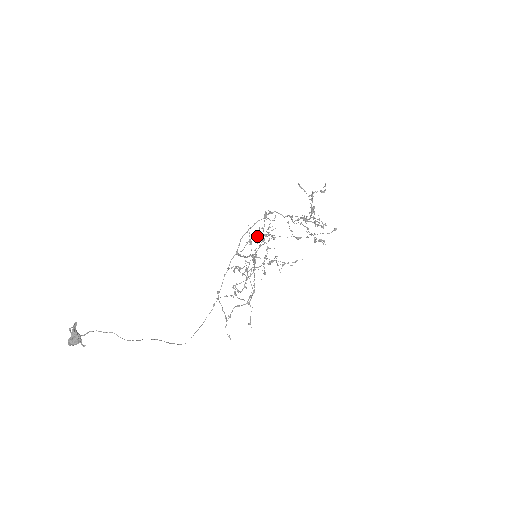
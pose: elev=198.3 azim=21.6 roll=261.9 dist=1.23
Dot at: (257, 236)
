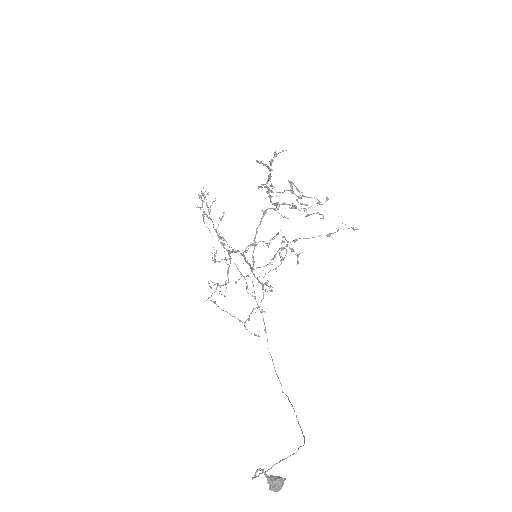
Dot at: (282, 249)
